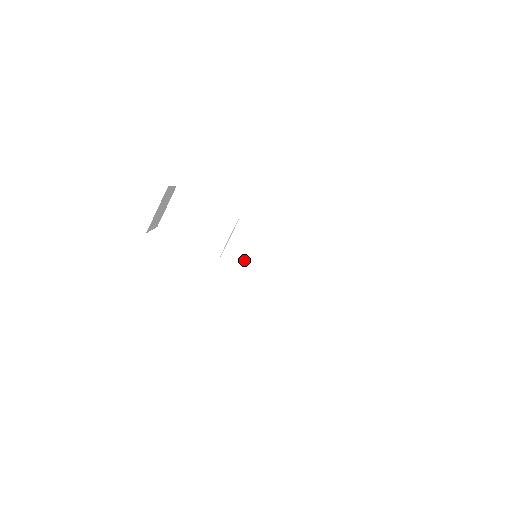
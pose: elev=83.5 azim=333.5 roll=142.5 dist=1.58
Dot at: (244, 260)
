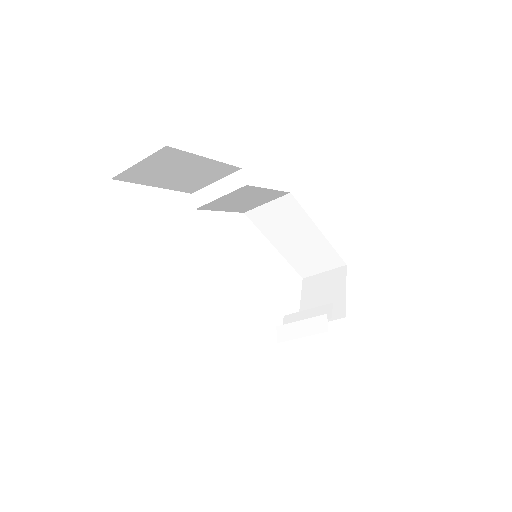
Dot at: (224, 206)
